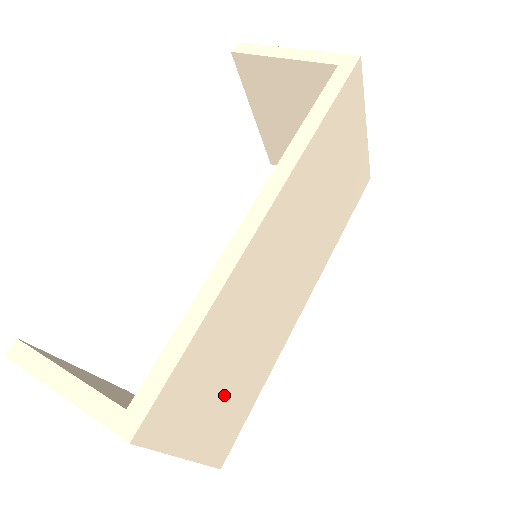
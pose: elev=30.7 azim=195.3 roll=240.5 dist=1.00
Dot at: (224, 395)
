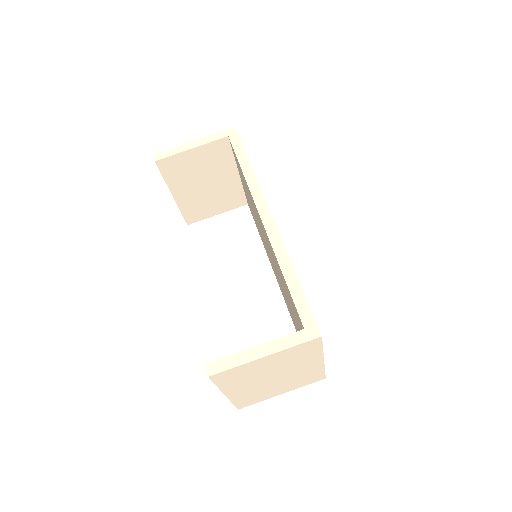
Dot at: occluded
